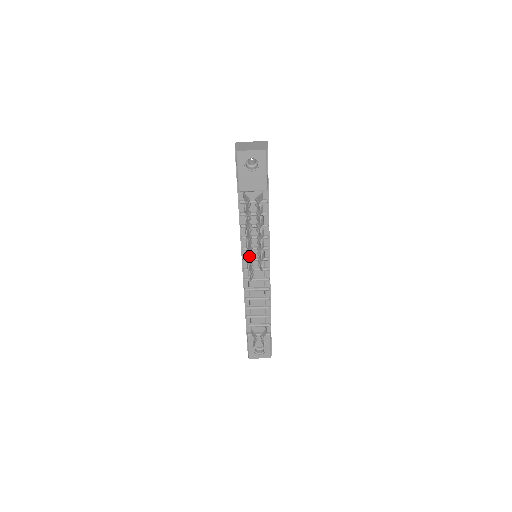
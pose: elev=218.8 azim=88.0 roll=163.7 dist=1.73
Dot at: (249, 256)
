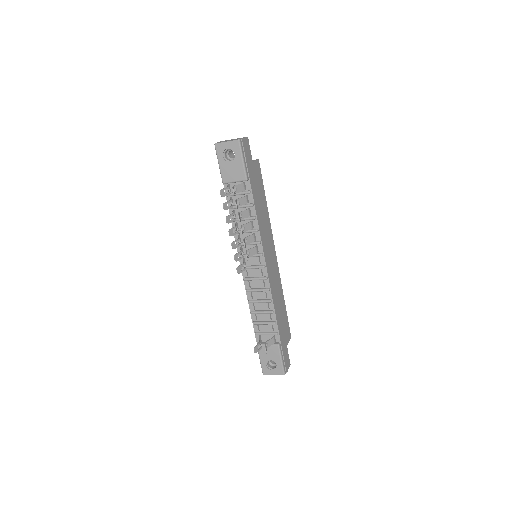
Dot at: (234, 245)
